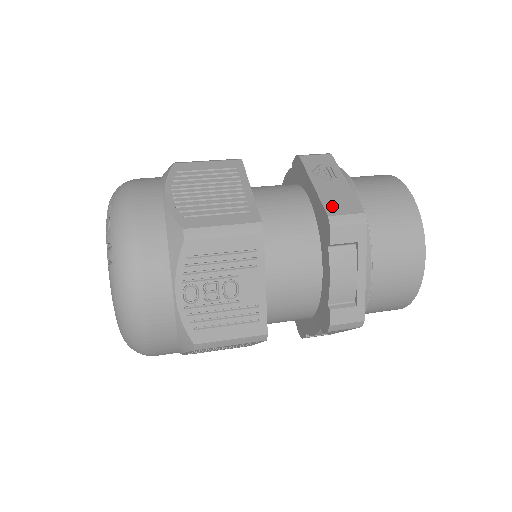
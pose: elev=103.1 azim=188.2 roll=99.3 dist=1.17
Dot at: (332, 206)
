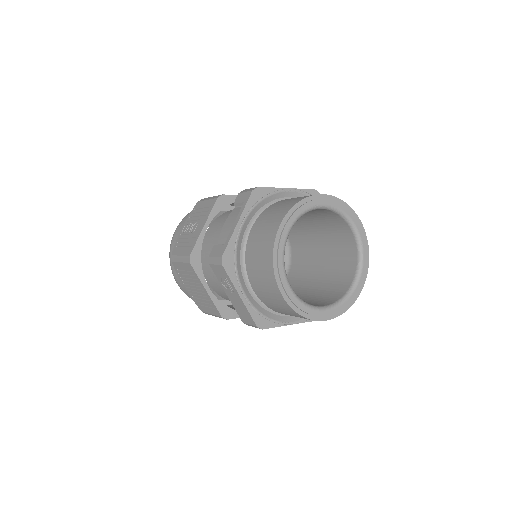
Dot at: (241, 316)
